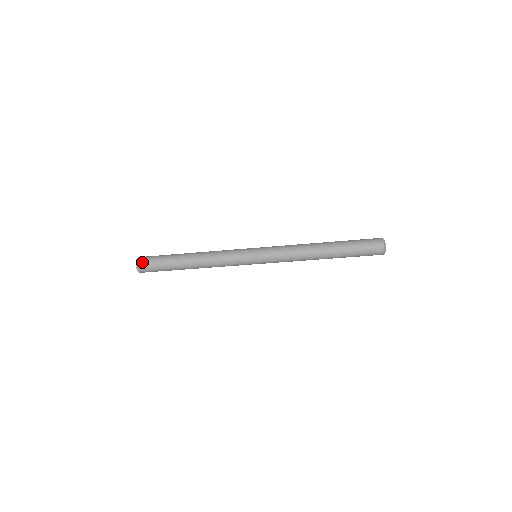
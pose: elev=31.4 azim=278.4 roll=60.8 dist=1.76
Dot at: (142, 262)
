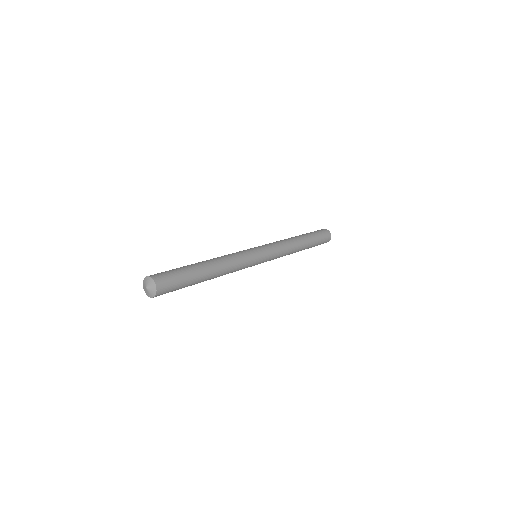
Dot at: (163, 292)
